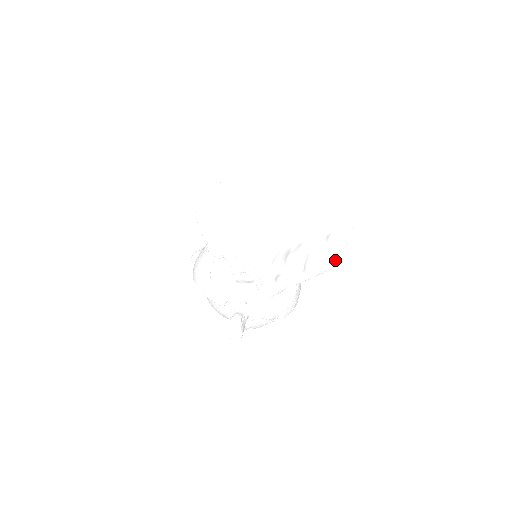
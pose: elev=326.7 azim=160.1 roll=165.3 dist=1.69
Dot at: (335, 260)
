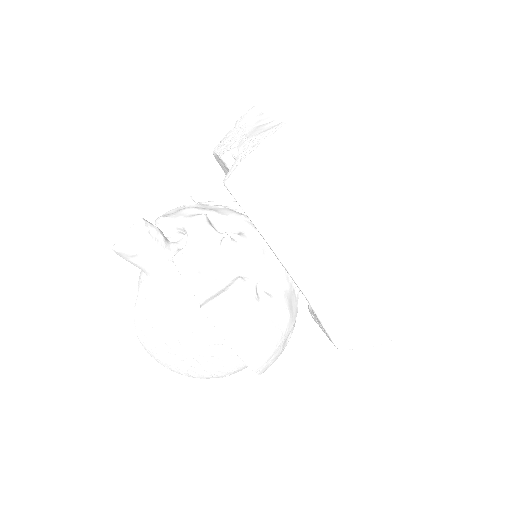
Dot at: (355, 337)
